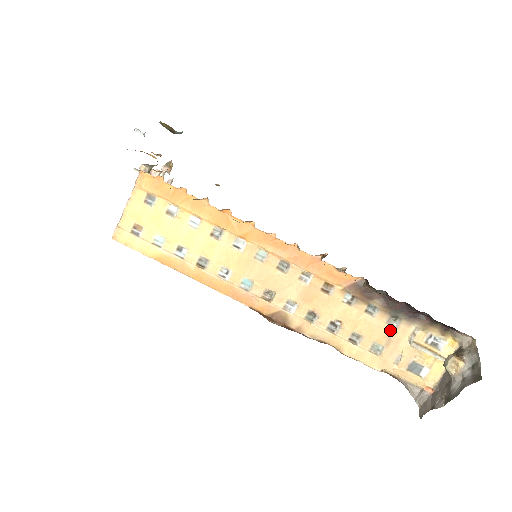
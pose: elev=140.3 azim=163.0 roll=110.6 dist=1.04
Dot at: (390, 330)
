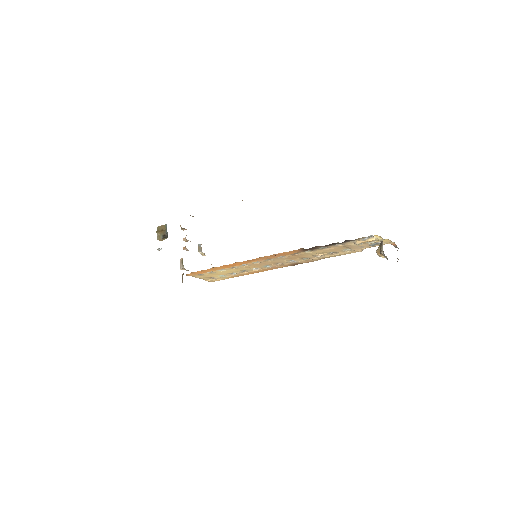
Dot at: (342, 246)
